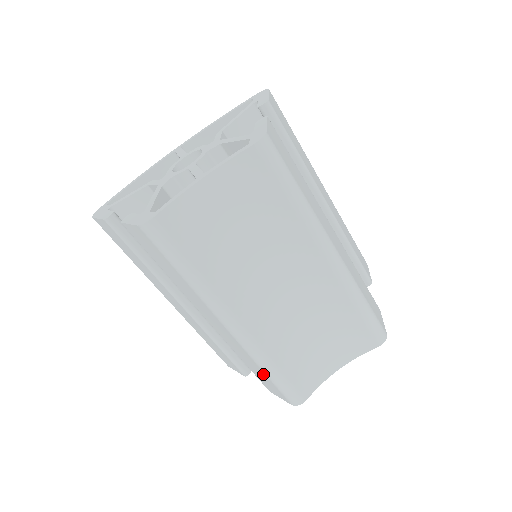
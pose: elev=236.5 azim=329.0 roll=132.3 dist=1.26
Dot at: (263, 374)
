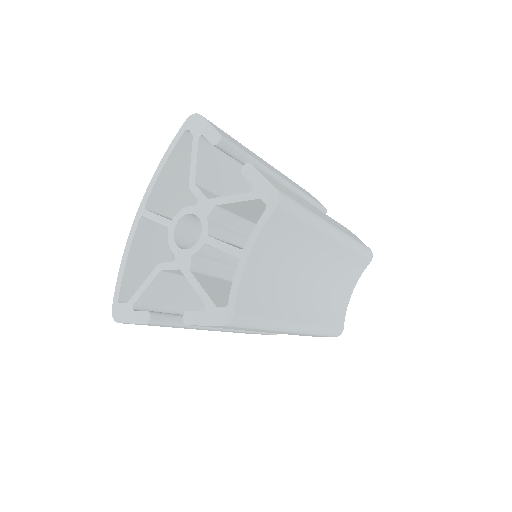
Dot at: occluded
